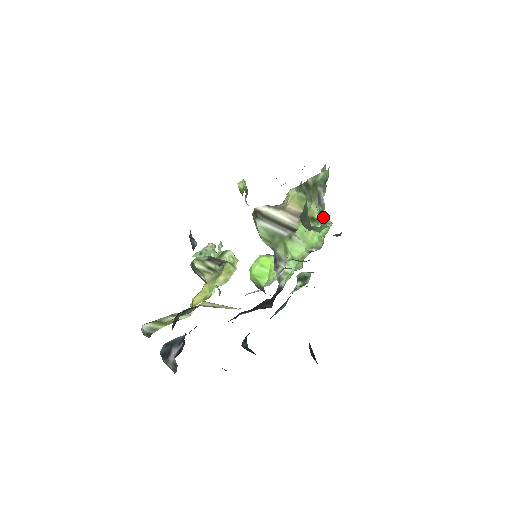
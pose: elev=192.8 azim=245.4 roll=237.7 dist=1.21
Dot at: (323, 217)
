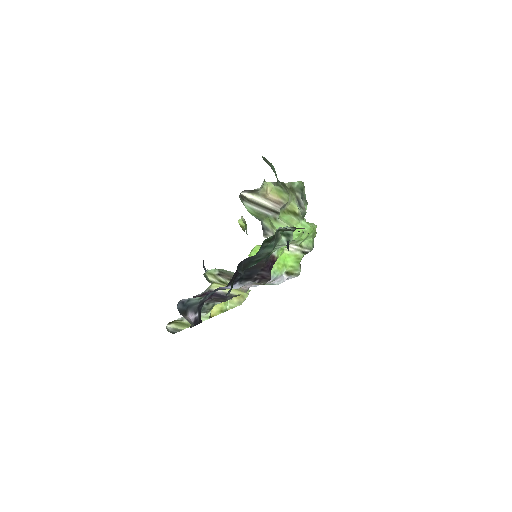
Dot at: occluded
